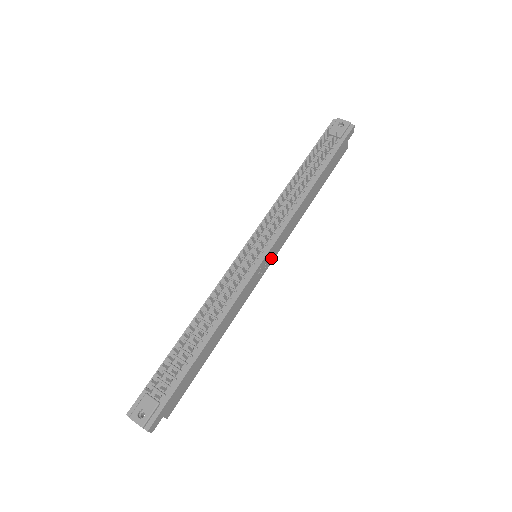
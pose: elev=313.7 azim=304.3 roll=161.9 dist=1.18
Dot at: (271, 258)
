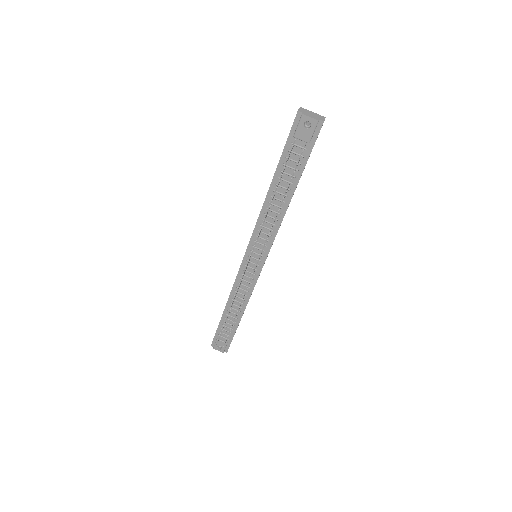
Dot at: occluded
